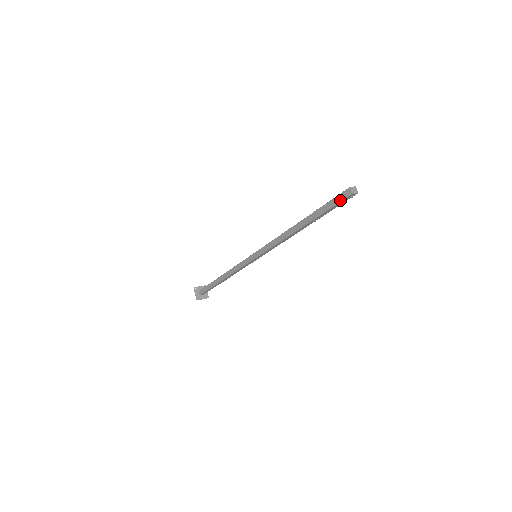
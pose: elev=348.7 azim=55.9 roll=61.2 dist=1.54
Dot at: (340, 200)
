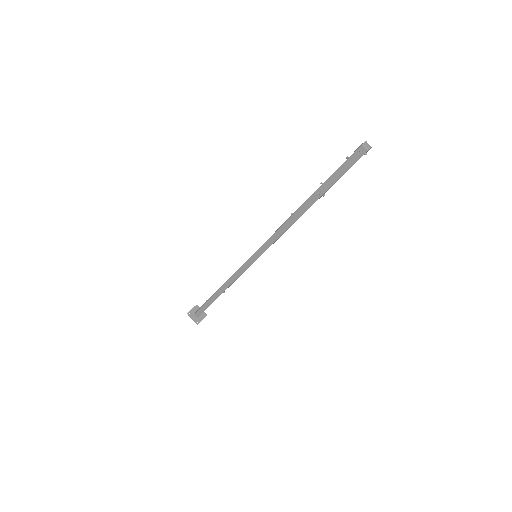
Dot at: (353, 163)
